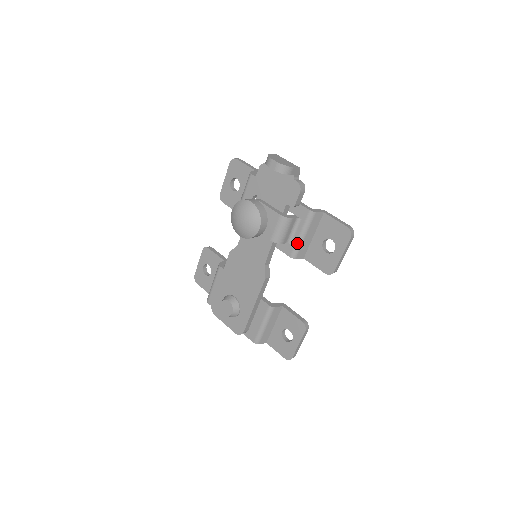
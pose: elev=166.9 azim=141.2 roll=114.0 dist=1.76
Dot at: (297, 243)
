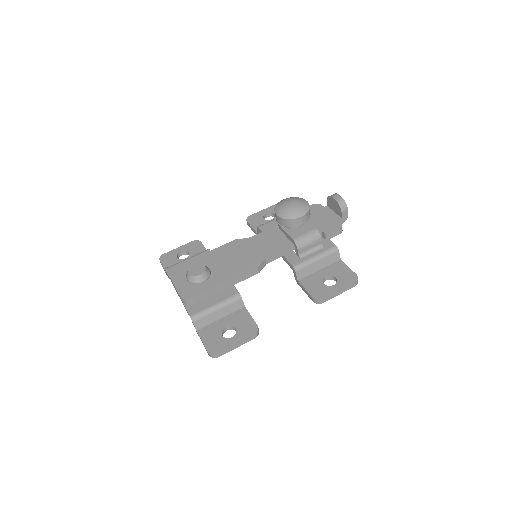
Dot at: (308, 260)
